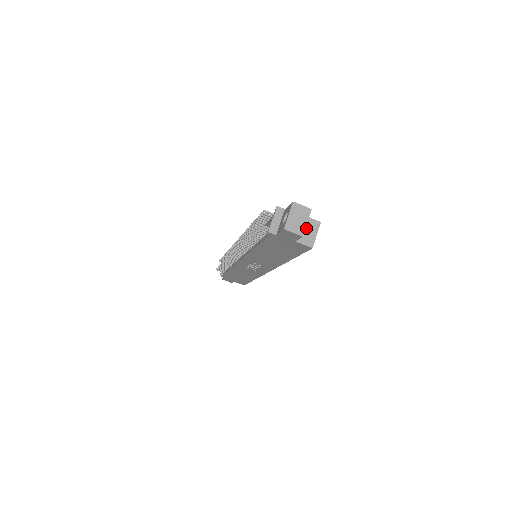
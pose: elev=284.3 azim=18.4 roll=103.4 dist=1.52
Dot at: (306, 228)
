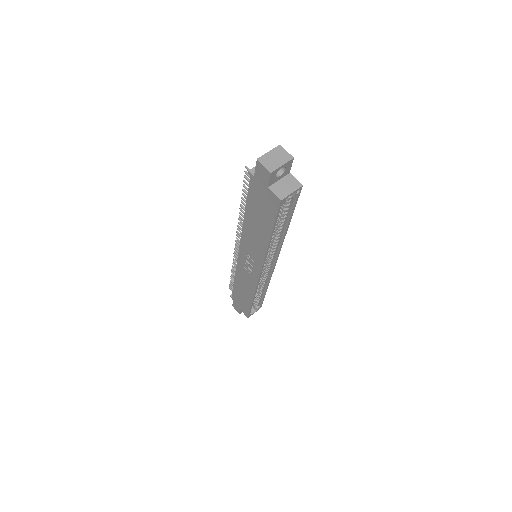
Dot at: (285, 183)
